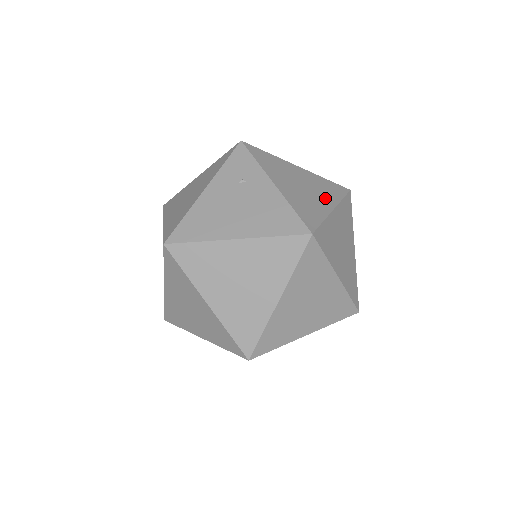
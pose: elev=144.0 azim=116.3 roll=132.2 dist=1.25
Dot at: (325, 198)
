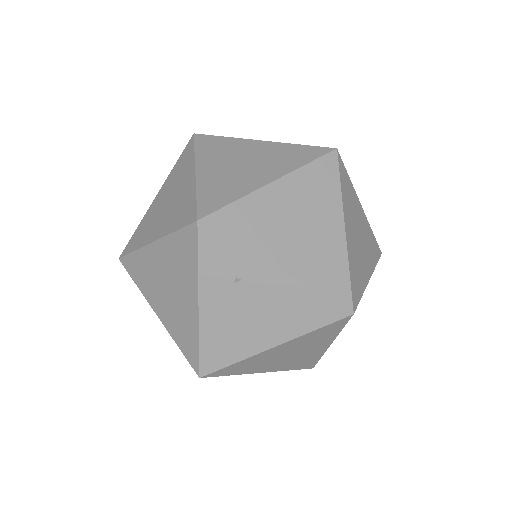
Dot at: (328, 216)
